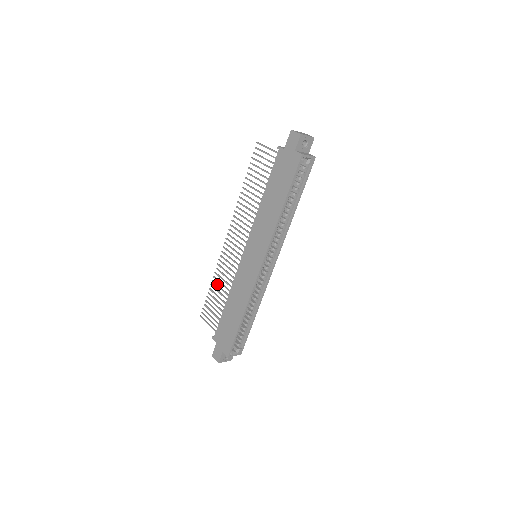
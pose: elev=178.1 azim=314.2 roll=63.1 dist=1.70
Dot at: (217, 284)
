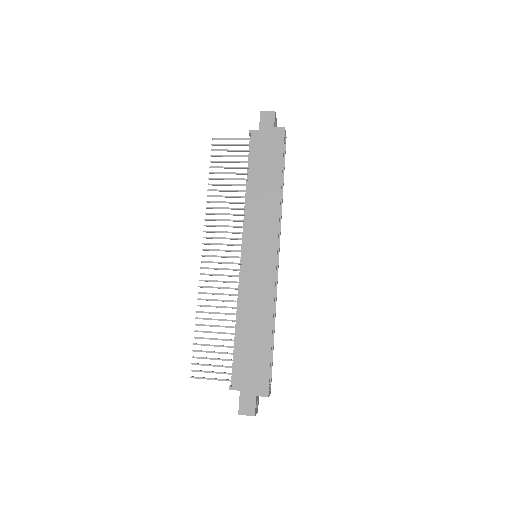
Dot at: (207, 318)
